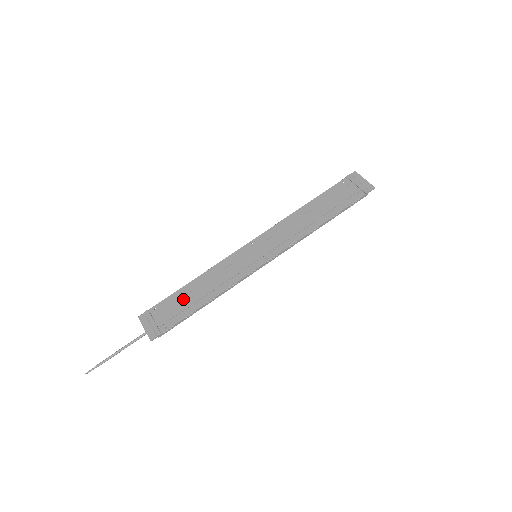
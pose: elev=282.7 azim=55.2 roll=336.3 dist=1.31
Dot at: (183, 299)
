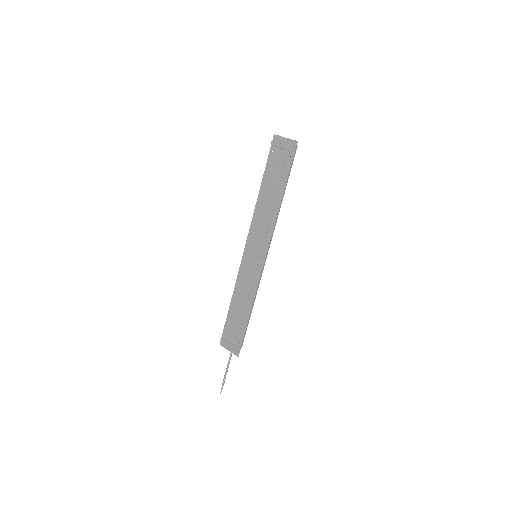
Dot at: (235, 318)
